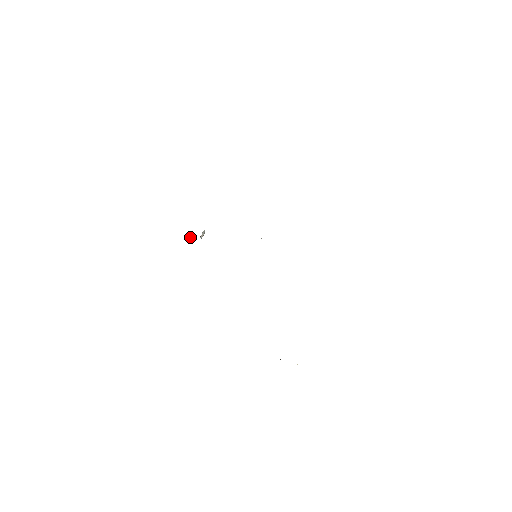
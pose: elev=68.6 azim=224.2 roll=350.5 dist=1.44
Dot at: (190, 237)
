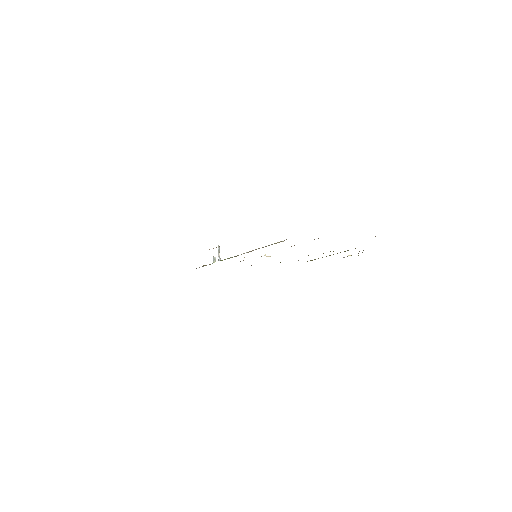
Dot at: (214, 262)
